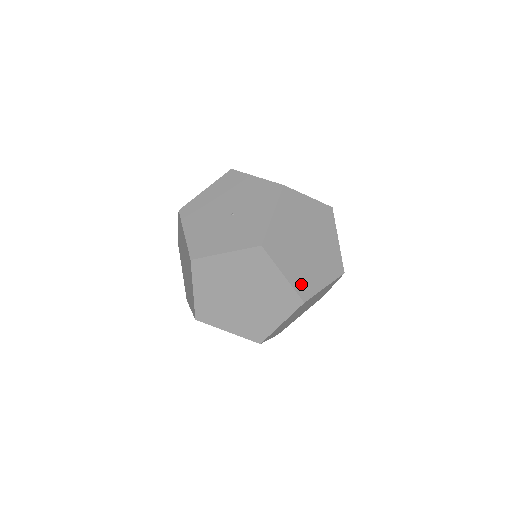
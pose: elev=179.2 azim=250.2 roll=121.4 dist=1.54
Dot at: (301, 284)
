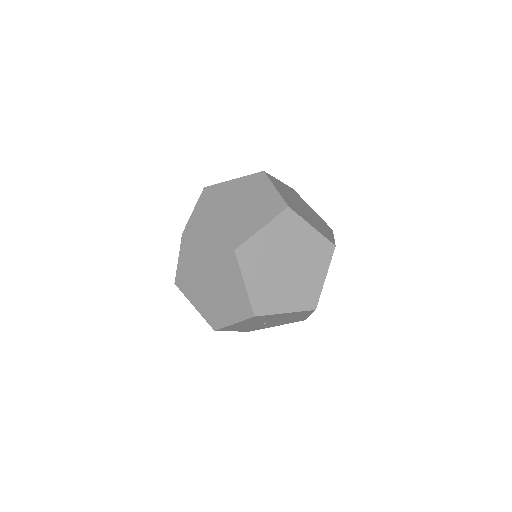
Dot at: (289, 203)
